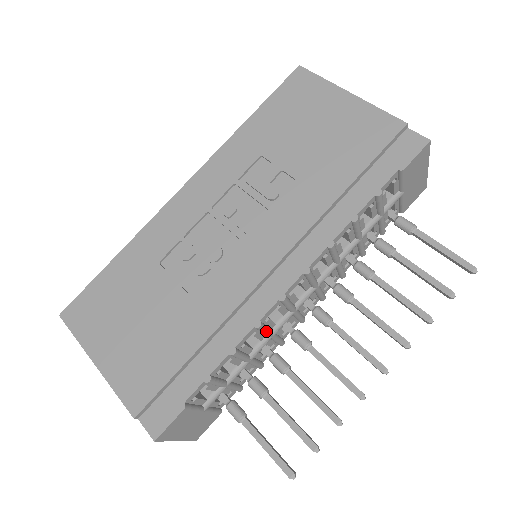
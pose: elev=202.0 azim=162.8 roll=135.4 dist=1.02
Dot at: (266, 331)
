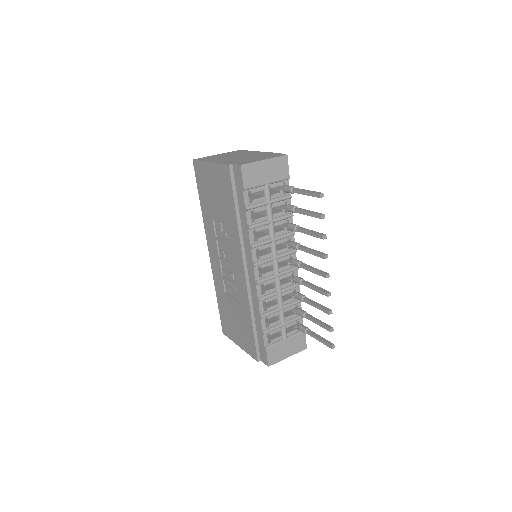
Dot at: (269, 297)
